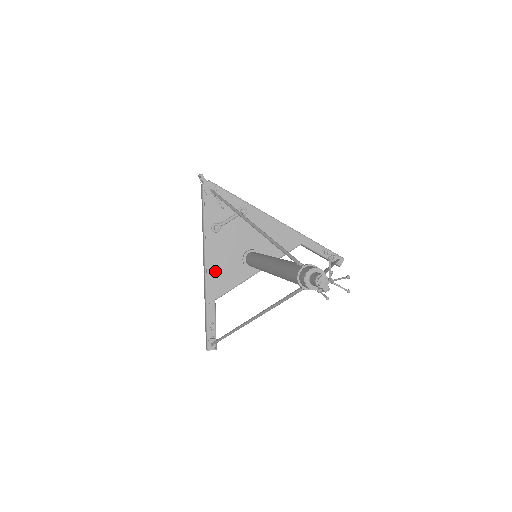
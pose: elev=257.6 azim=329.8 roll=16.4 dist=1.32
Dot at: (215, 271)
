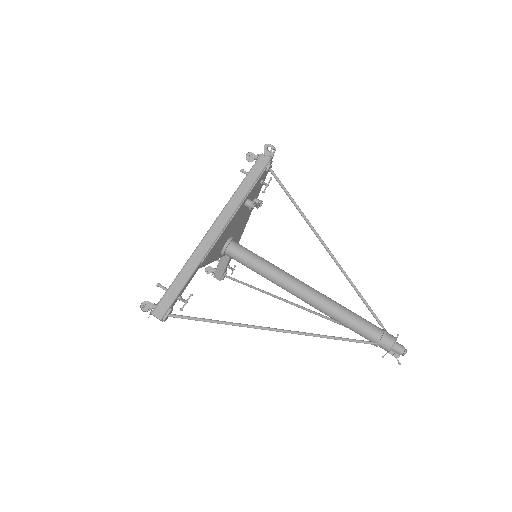
Dot at: (219, 241)
